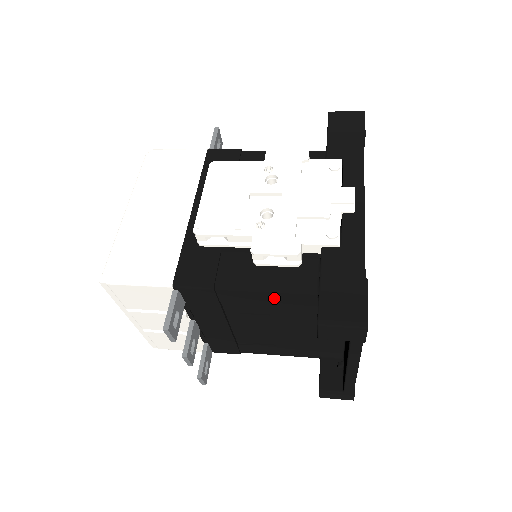
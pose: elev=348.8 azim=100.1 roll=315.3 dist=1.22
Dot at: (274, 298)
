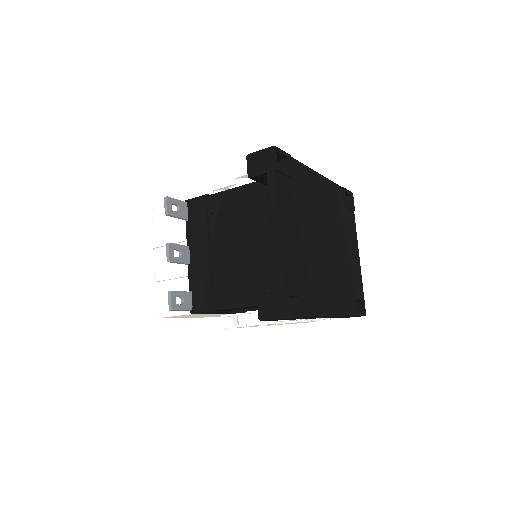
Dot at: (239, 196)
